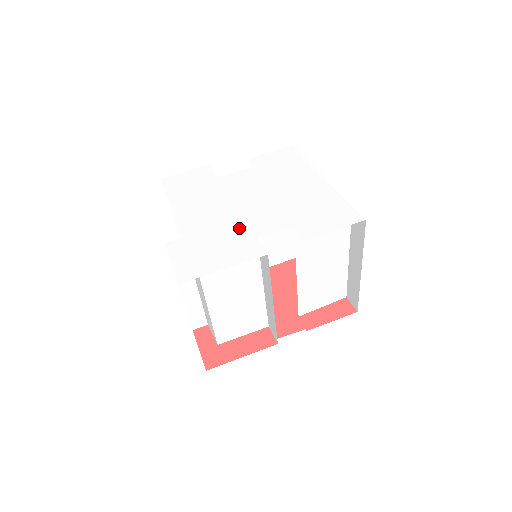
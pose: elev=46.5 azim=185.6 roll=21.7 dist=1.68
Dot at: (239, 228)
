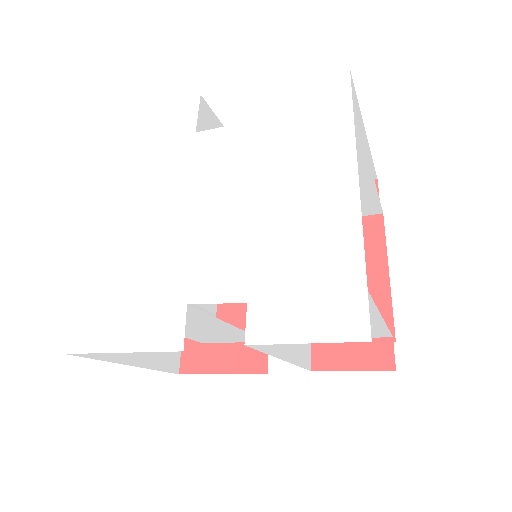
Dot at: (173, 272)
